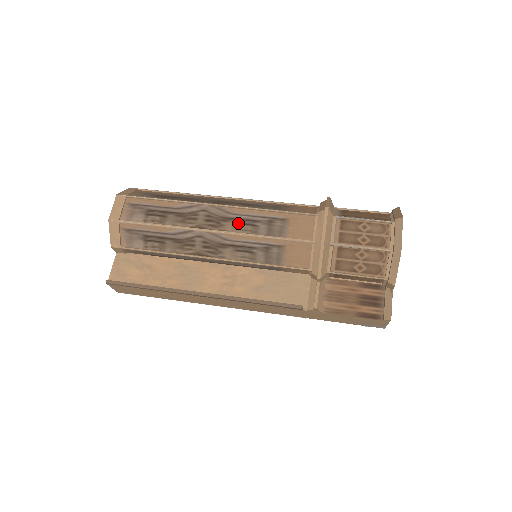
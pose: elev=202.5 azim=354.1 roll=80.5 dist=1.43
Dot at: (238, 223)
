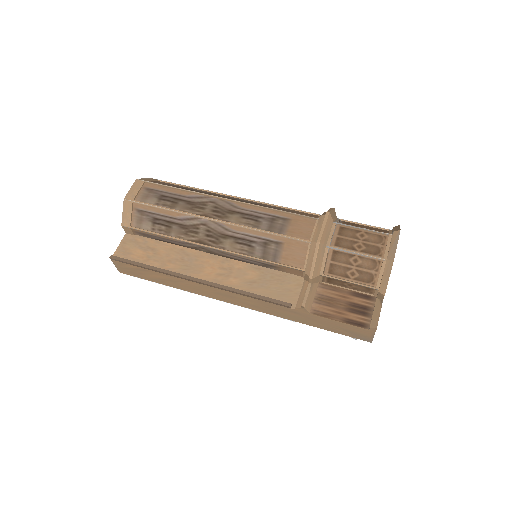
Dot at: (242, 217)
